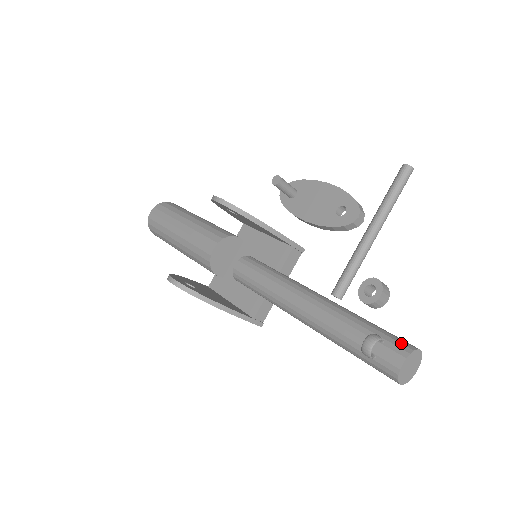
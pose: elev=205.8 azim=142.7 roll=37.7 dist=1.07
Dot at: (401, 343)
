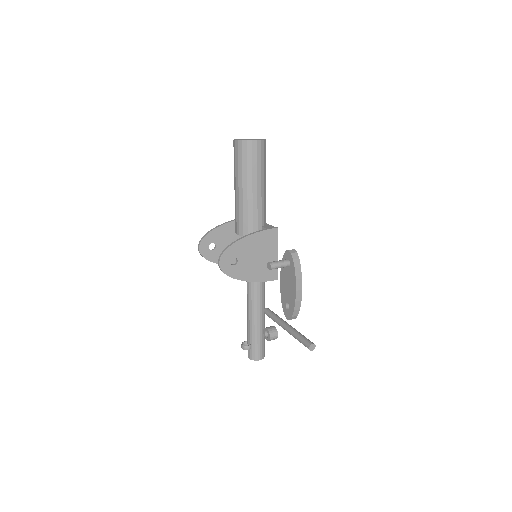
Dot at: (255, 355)
